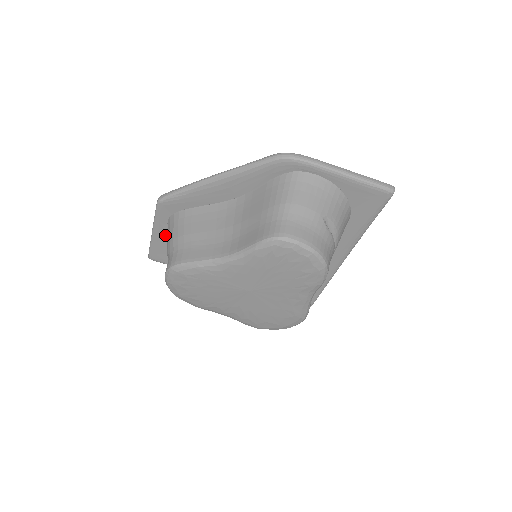
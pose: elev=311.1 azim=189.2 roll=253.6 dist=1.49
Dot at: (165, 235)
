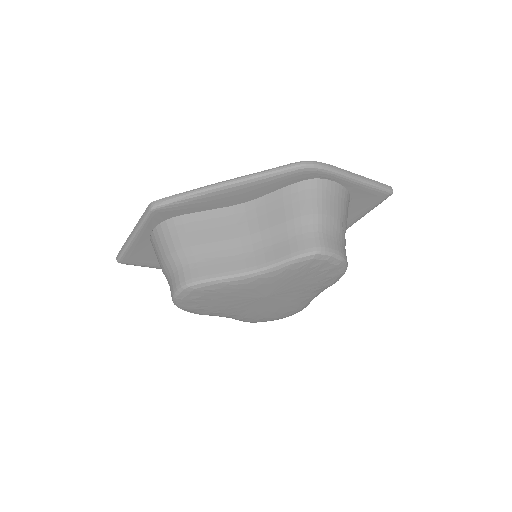
Dot at: (147, 240)
